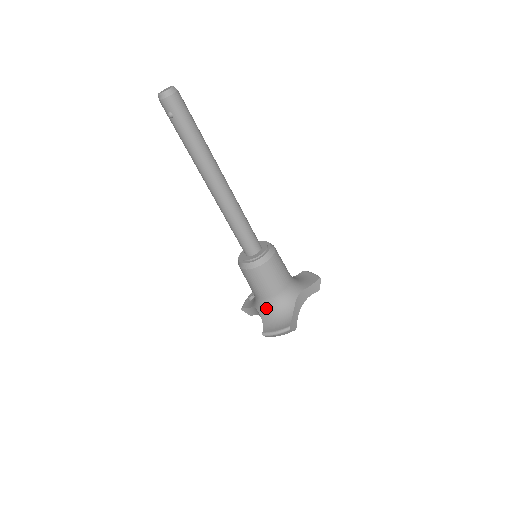
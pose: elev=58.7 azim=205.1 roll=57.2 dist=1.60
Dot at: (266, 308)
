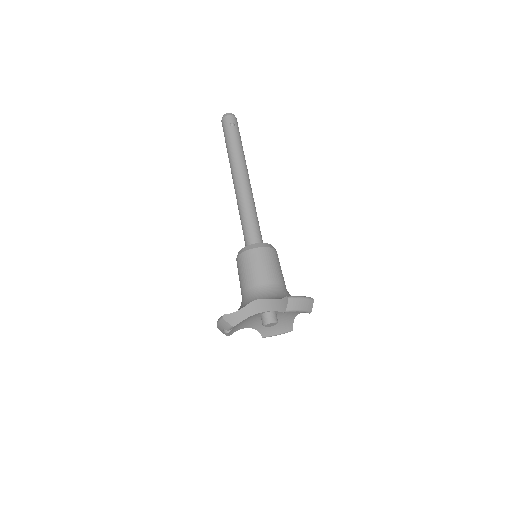
Dot at: (274, 293)
